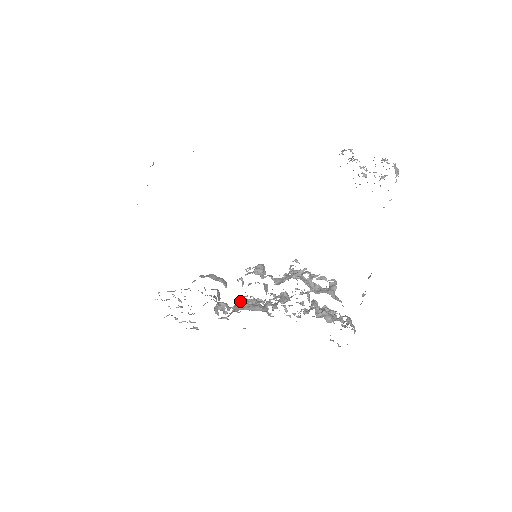
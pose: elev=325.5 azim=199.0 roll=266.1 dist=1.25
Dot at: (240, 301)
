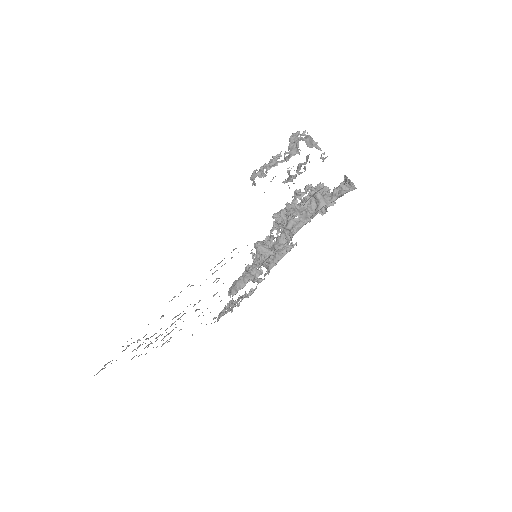
Dot at: occluded
